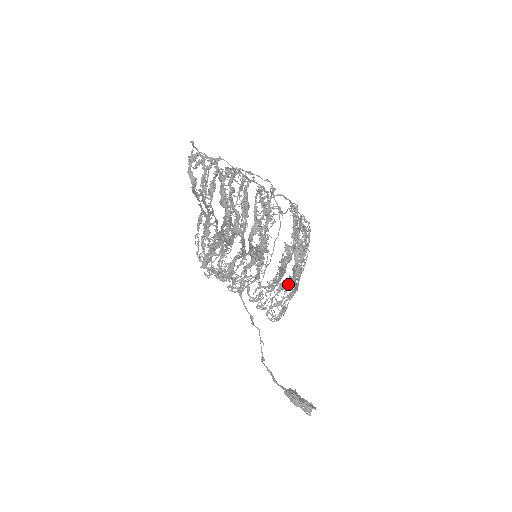
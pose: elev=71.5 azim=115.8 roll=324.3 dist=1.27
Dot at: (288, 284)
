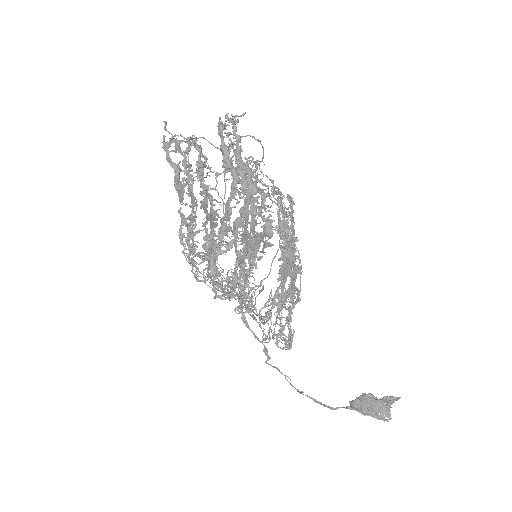
Dot at: (285, 300)
